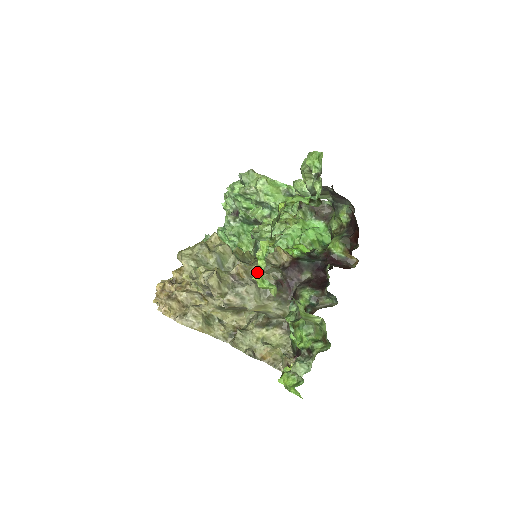
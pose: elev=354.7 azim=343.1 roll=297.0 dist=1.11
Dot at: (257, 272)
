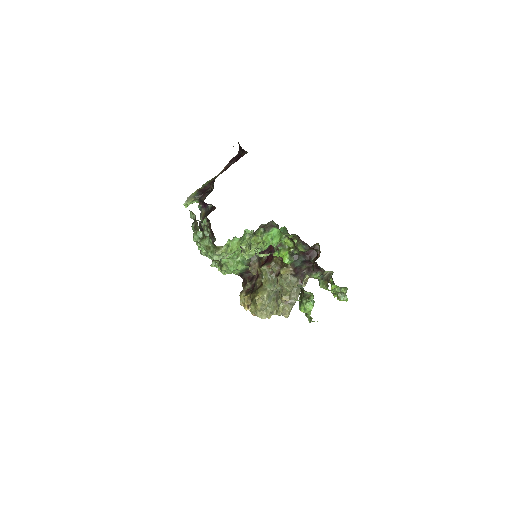
Dot at: occluded
